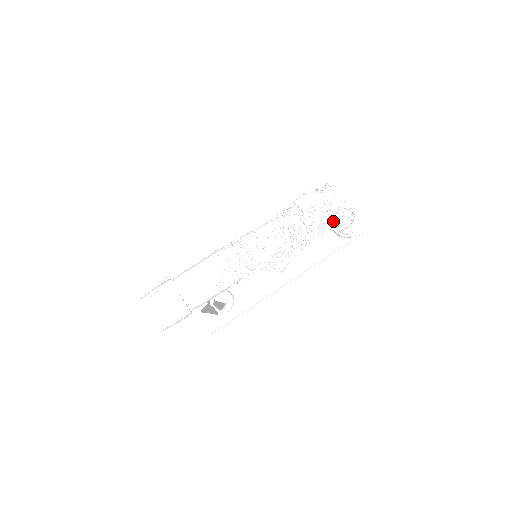
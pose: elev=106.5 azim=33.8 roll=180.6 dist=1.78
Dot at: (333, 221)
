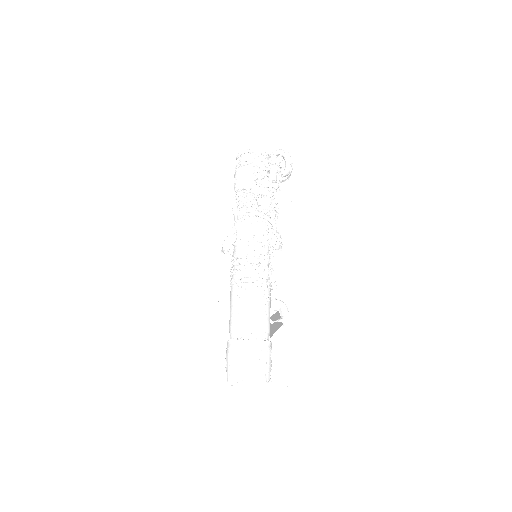
Dot at: (275, 173)
